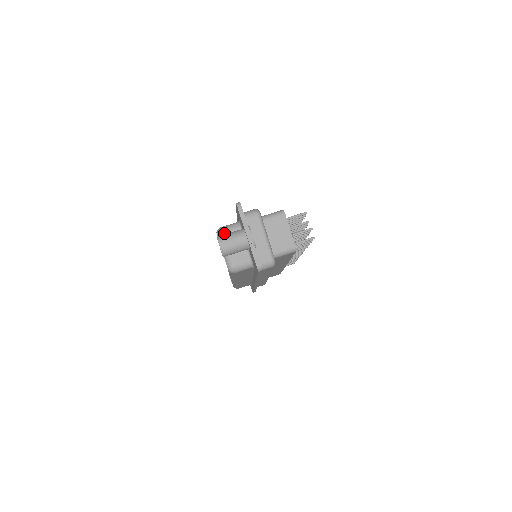
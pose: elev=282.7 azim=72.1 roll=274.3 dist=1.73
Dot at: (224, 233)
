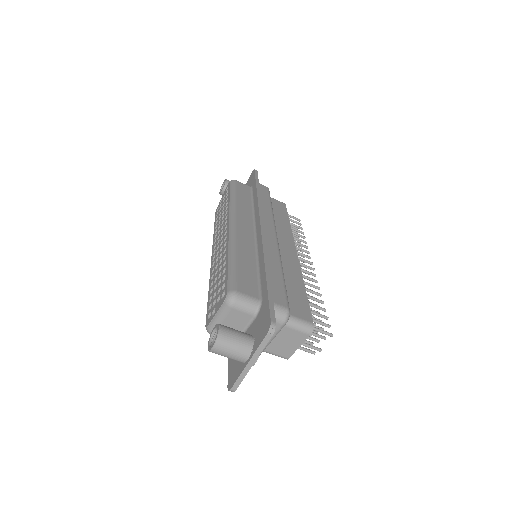
Dot at: (234, 307)
